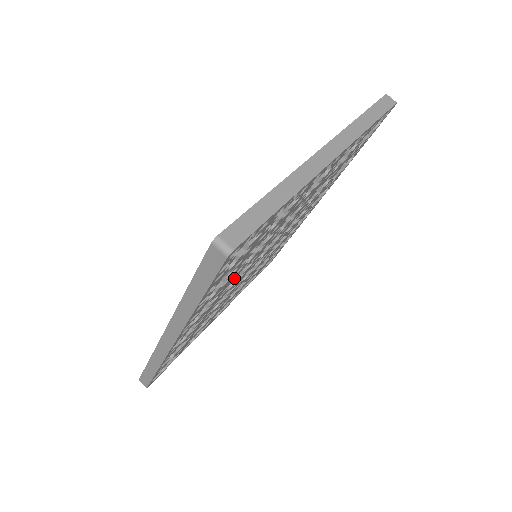
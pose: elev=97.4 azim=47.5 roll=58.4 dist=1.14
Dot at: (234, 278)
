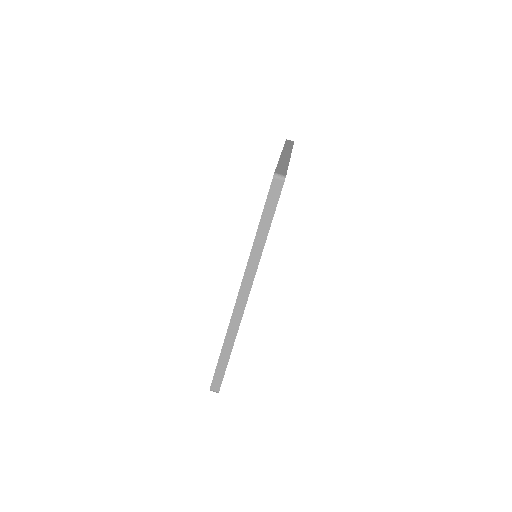
Dot at: occluded
